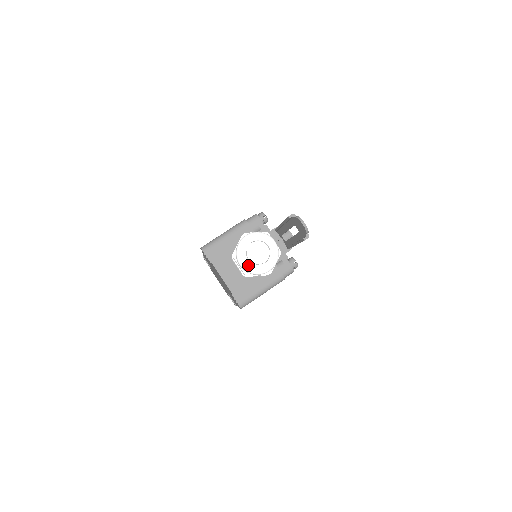
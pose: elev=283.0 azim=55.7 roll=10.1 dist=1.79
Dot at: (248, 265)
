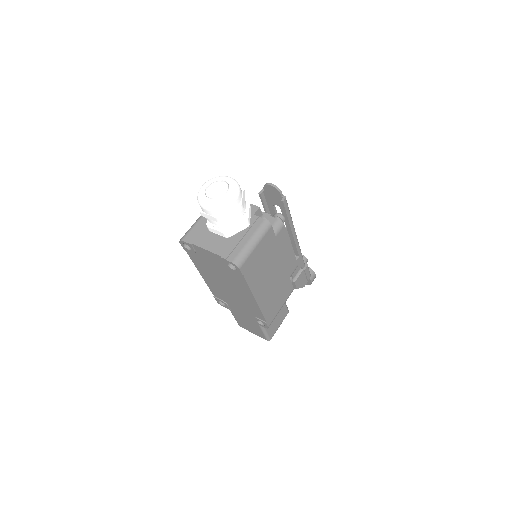
Dot at: (211, 202)
